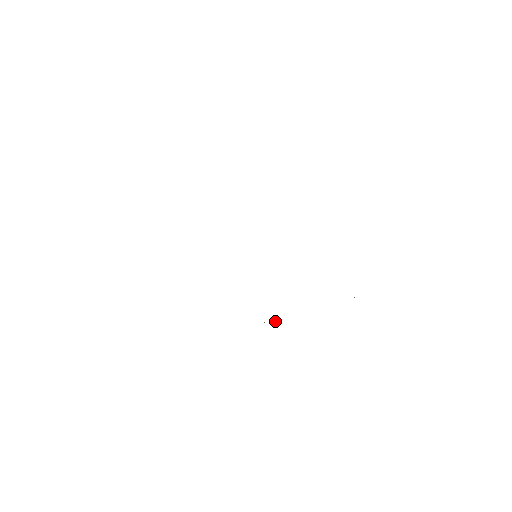
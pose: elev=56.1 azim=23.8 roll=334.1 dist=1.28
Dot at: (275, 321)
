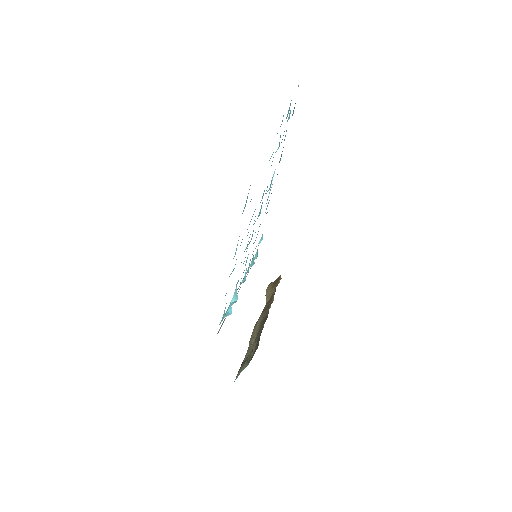
Dot at: occluded
